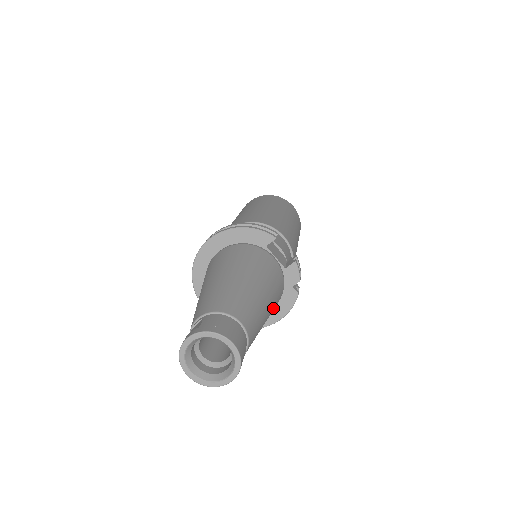
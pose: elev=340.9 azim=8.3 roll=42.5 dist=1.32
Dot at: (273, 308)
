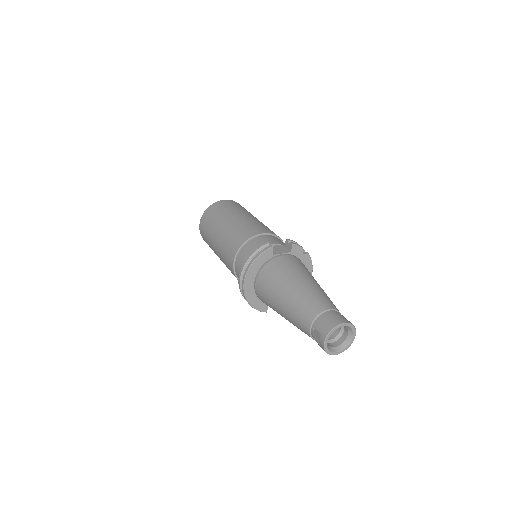
Dot at: occluded
